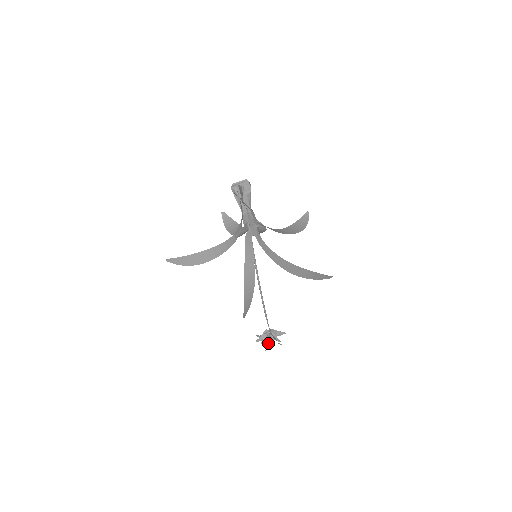
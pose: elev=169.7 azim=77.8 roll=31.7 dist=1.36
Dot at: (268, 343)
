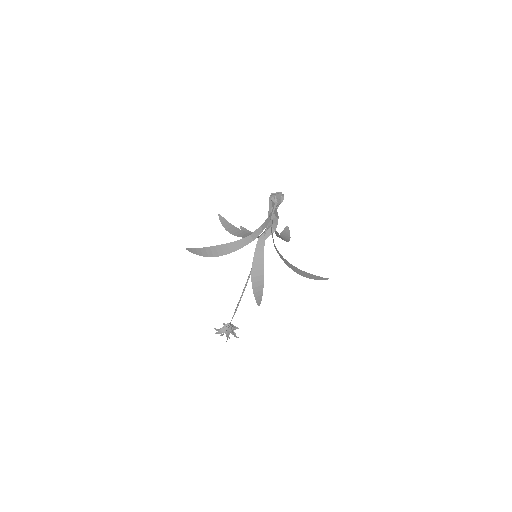
Dot at: (228, 335)
